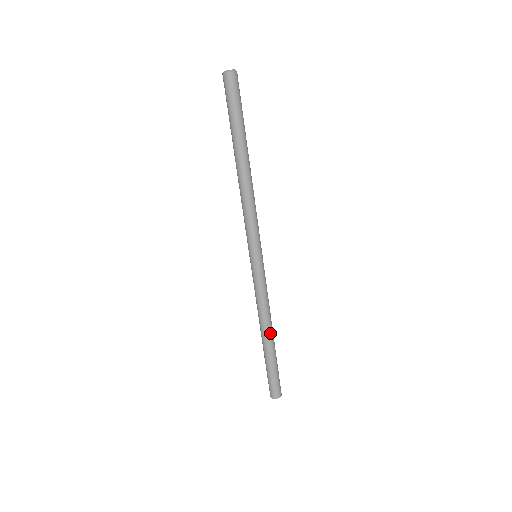
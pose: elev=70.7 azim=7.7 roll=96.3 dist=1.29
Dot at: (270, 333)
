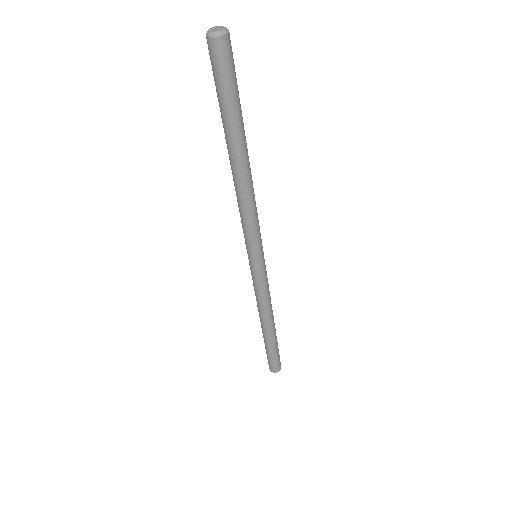
Dot at: (271, 324)
